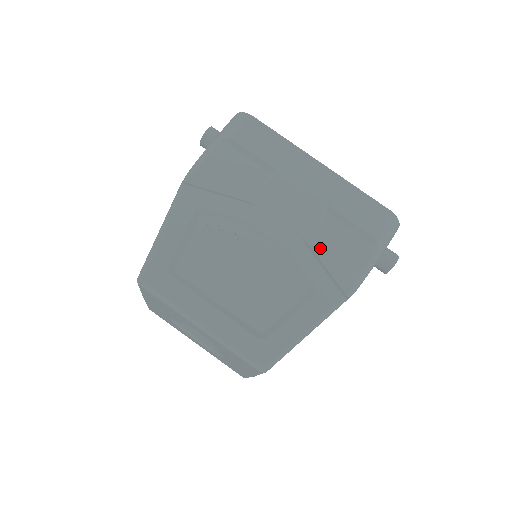
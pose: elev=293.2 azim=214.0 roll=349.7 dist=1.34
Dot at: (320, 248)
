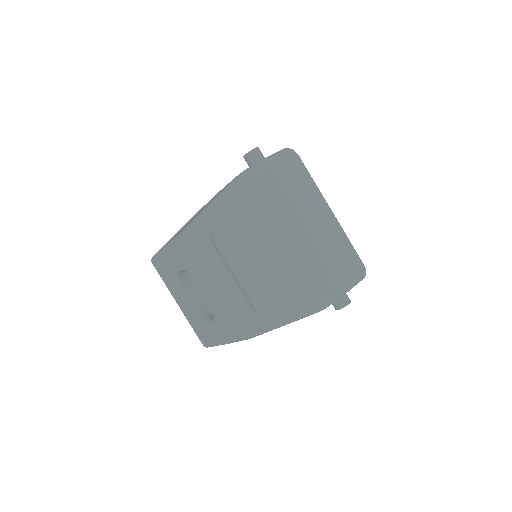
Dot at: (312, 268)
